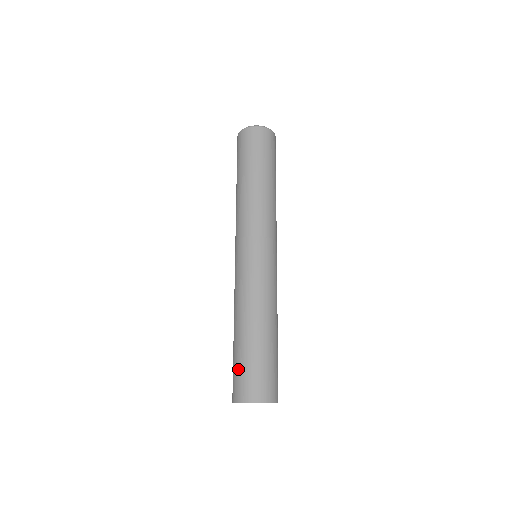
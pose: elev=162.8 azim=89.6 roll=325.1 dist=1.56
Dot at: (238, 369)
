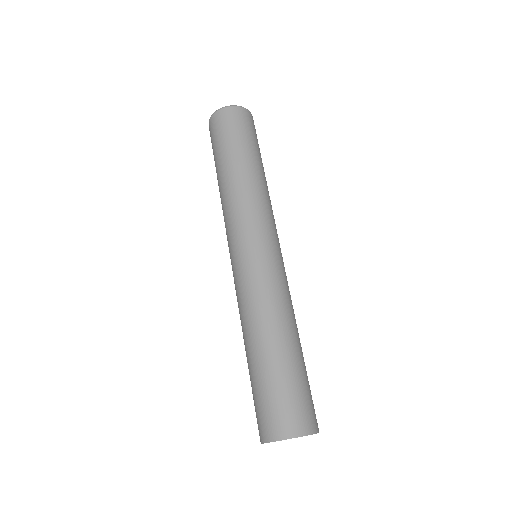
Dot at: occluded
